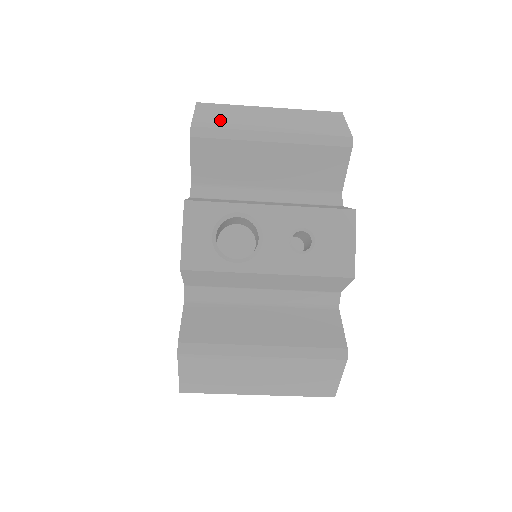
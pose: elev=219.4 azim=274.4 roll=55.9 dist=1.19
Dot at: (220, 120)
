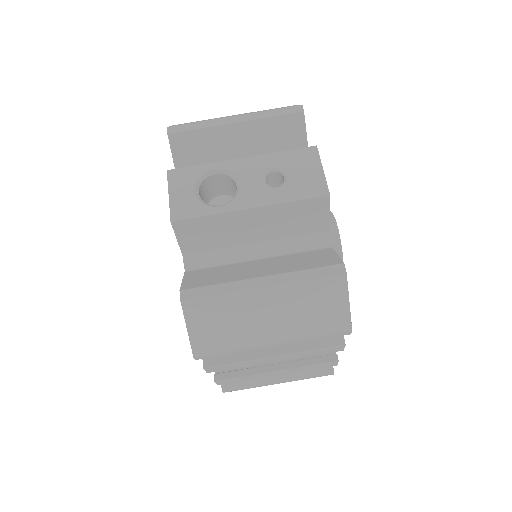
Dot at: occluded
